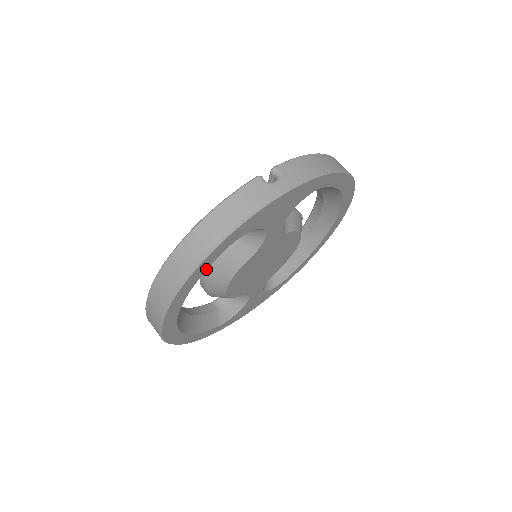
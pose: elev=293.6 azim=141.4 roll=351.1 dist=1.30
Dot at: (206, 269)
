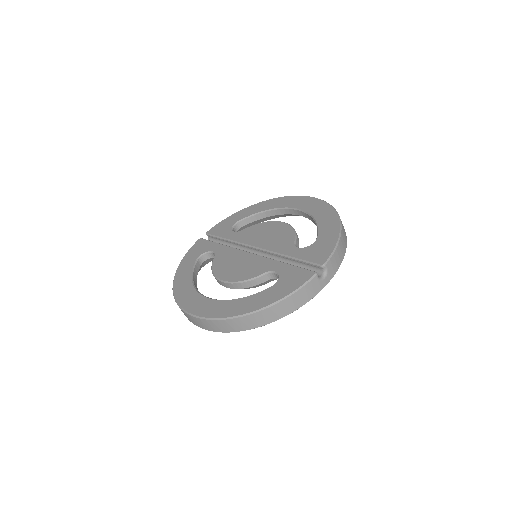
Dot at: occluded
